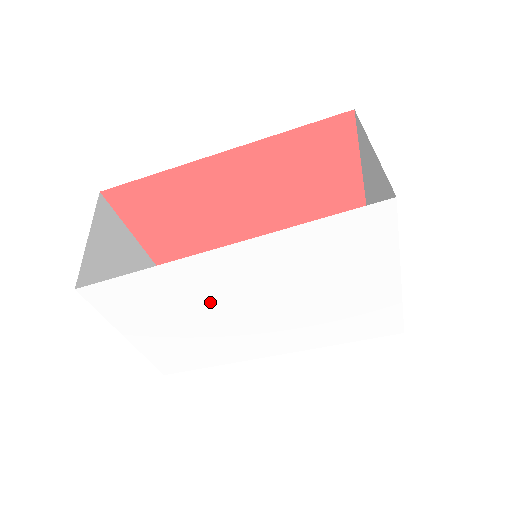
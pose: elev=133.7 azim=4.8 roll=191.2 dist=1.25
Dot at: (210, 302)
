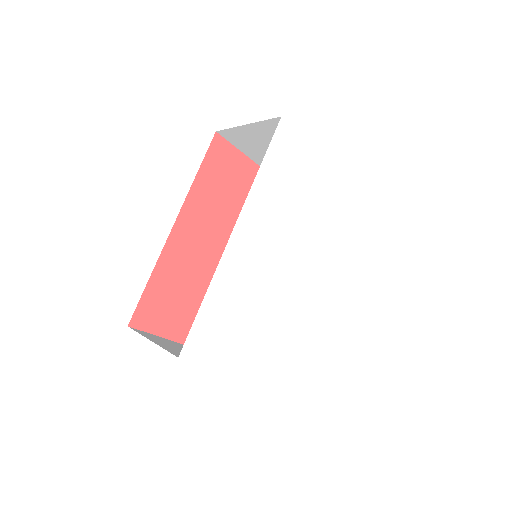
Dot at: (261, 288)
